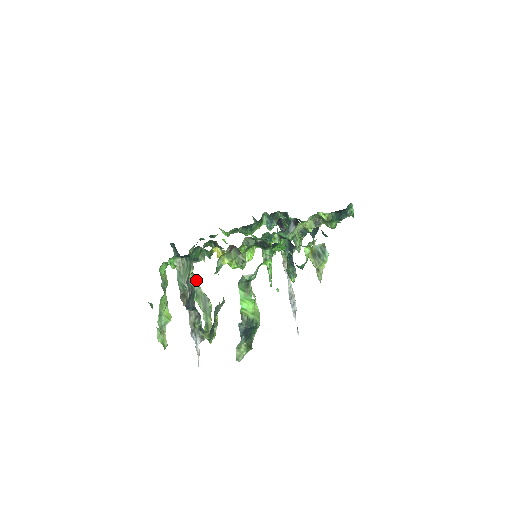
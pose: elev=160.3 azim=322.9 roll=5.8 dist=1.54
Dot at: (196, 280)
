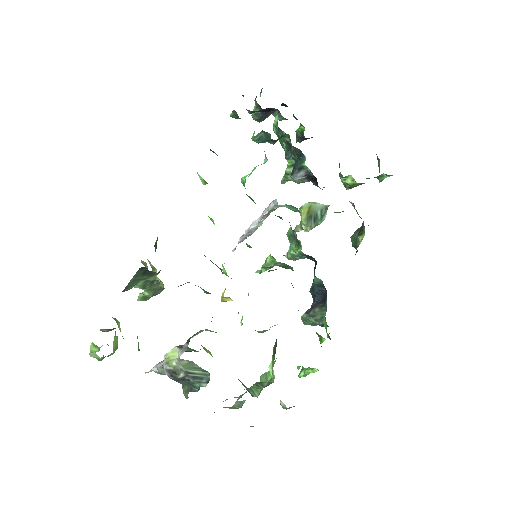
Dot at: (156, 277)
